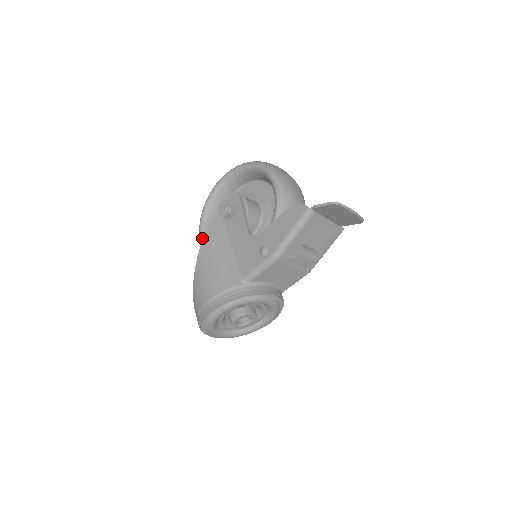
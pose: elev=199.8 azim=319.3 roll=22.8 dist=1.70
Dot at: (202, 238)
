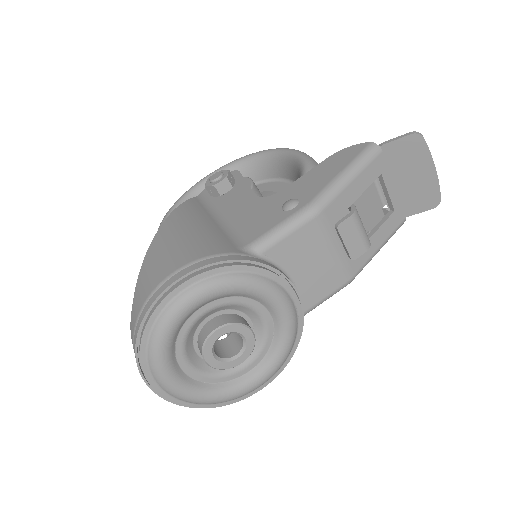
Dot at: occluded
